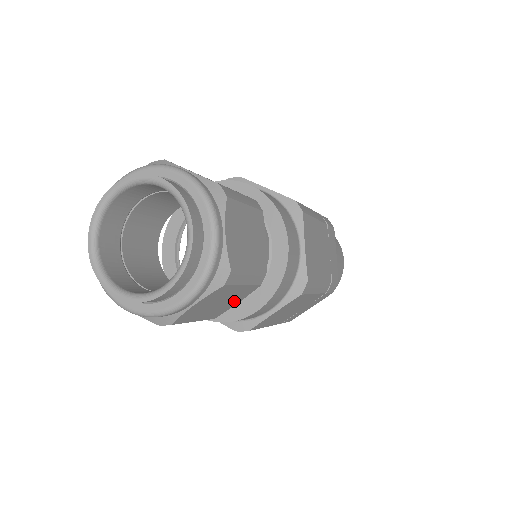
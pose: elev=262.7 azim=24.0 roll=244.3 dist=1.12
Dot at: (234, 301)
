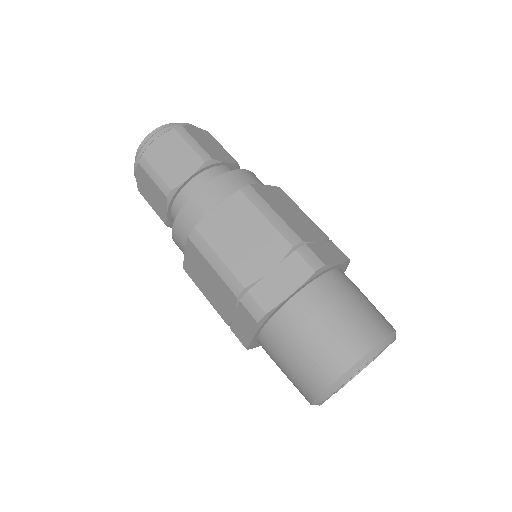
Dot at: (185, 170)
